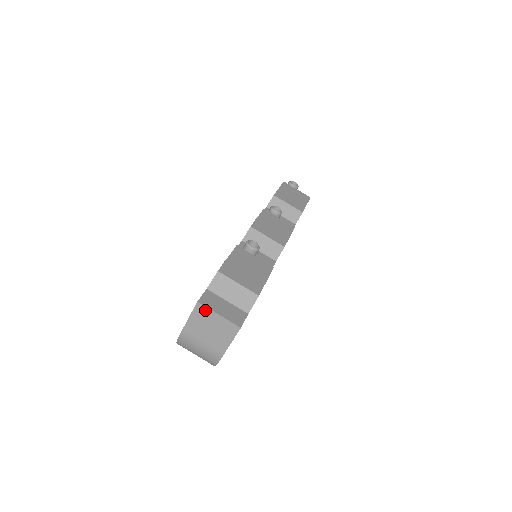
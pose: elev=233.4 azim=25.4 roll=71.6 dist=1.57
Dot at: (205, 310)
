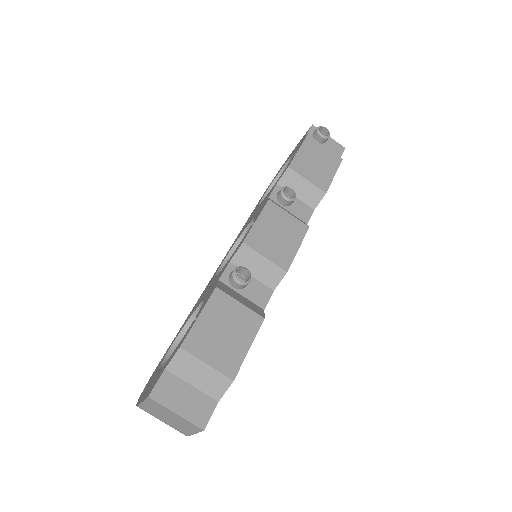
Dot at: (159, 405)
